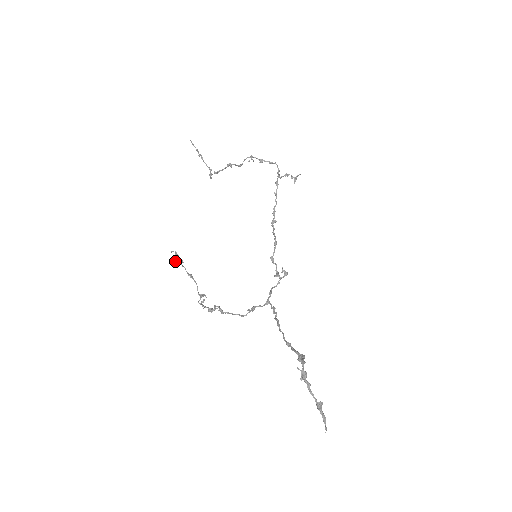
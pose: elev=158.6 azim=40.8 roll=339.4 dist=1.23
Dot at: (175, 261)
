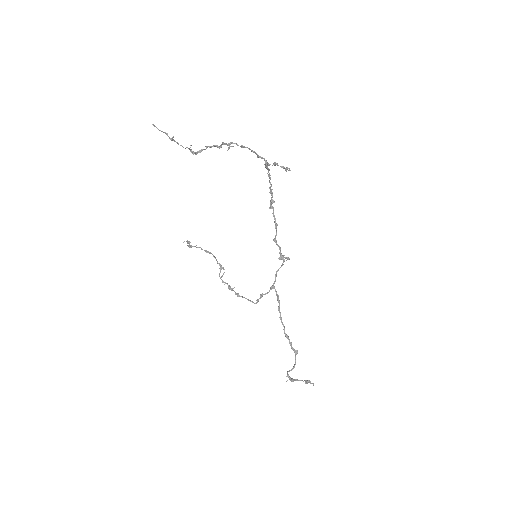
Dot at: occluded
